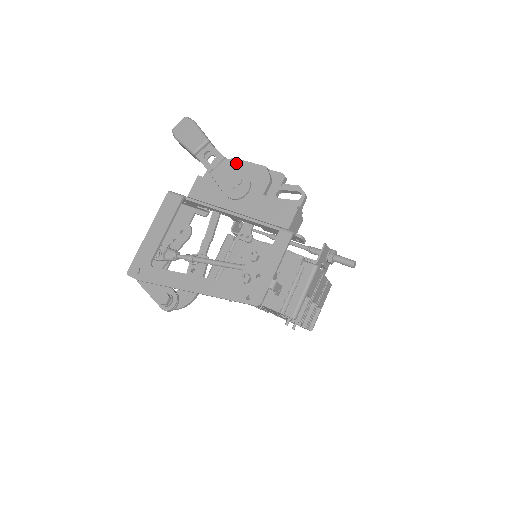
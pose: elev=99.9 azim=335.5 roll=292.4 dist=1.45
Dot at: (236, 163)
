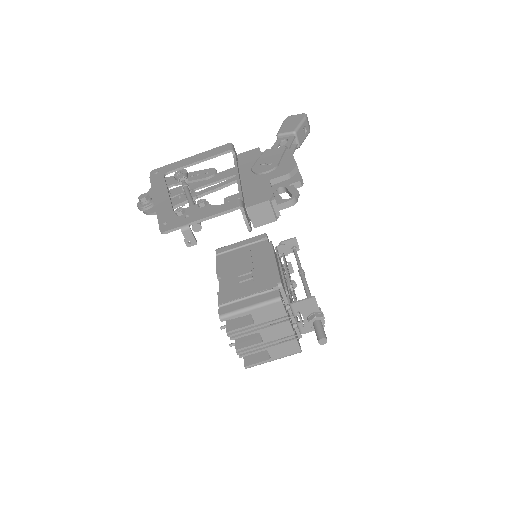
Dot at: (287, 153)
